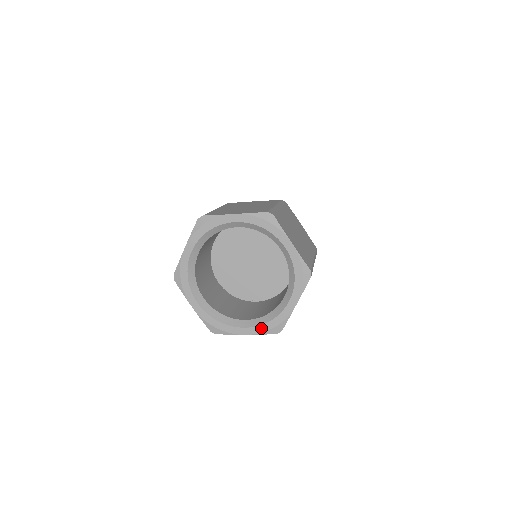
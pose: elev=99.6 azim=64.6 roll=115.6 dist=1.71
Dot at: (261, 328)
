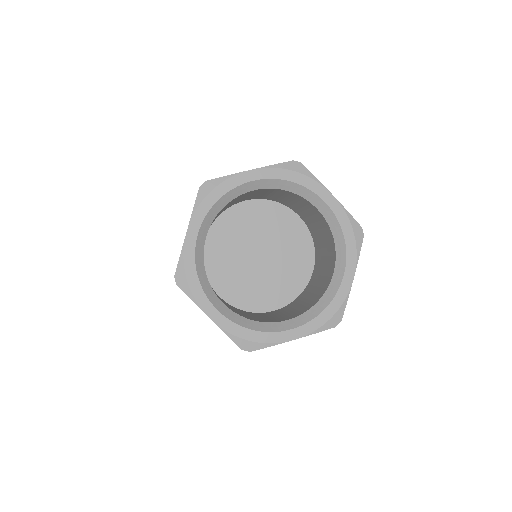
Dot at: (314, 323)
